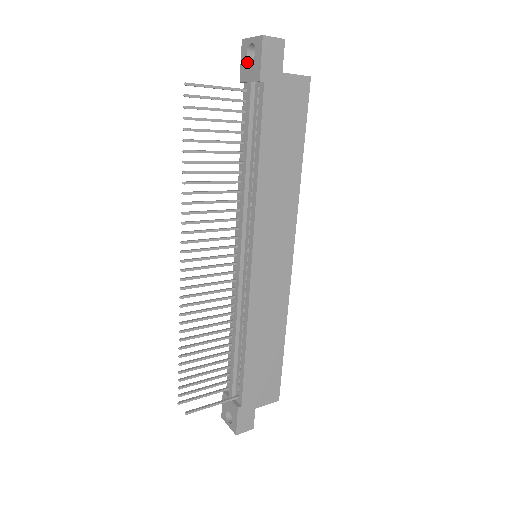
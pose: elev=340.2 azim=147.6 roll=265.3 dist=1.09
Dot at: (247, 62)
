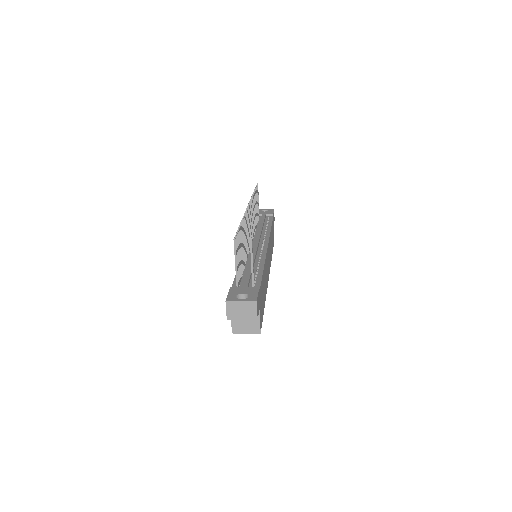
Dot at: (262, 211)
